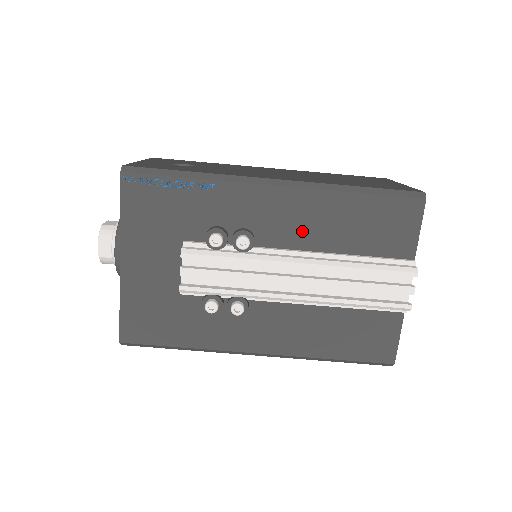
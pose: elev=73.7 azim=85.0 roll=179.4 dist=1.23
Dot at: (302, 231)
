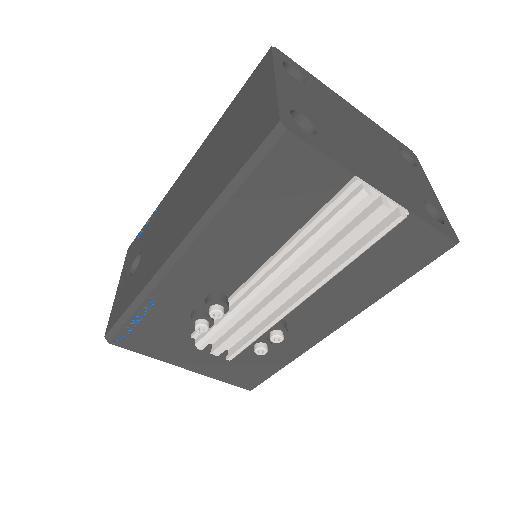
Dot at: (240, 259)
